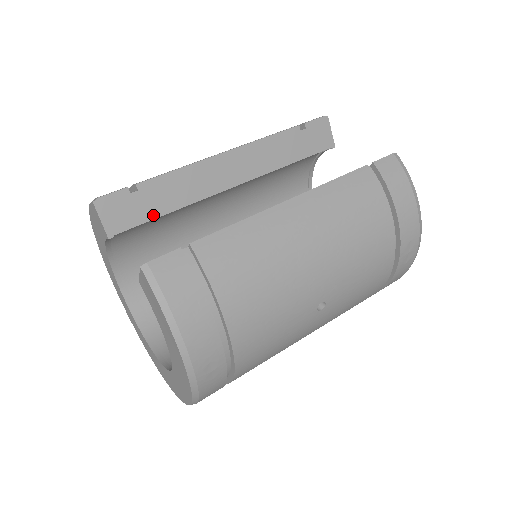
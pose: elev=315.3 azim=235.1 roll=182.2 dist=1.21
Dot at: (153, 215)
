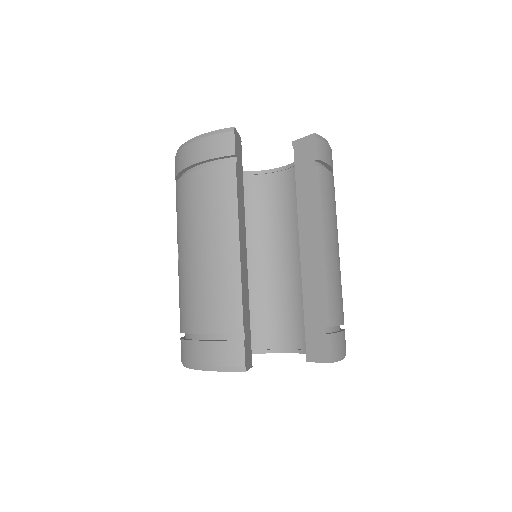
Dot at: (249, 327)
